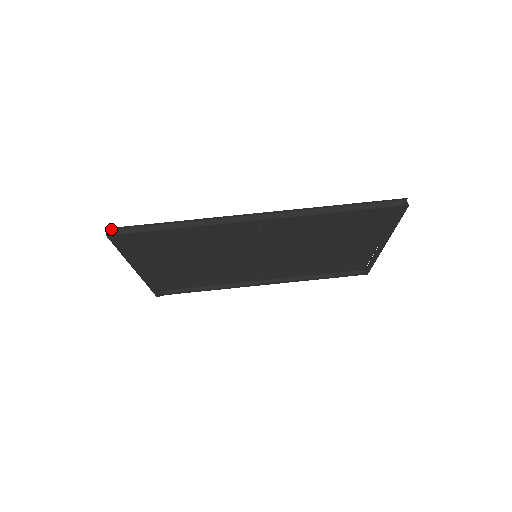
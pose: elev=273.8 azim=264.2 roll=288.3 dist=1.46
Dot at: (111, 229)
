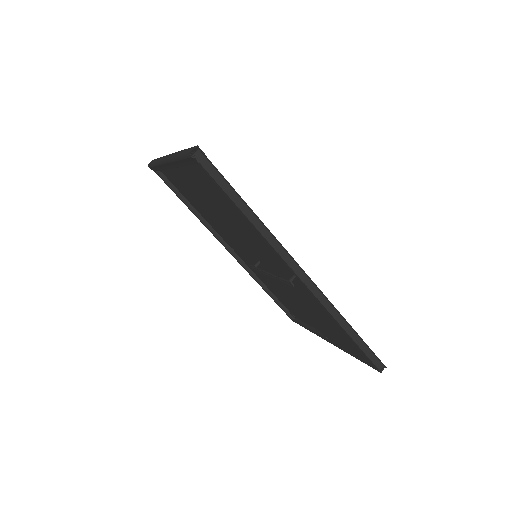
Dot at: (200, 151)
